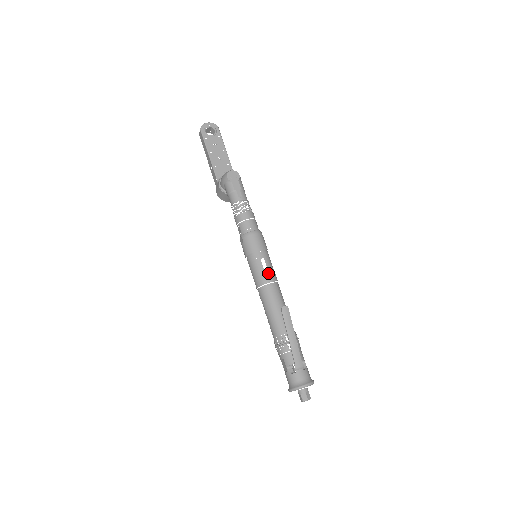
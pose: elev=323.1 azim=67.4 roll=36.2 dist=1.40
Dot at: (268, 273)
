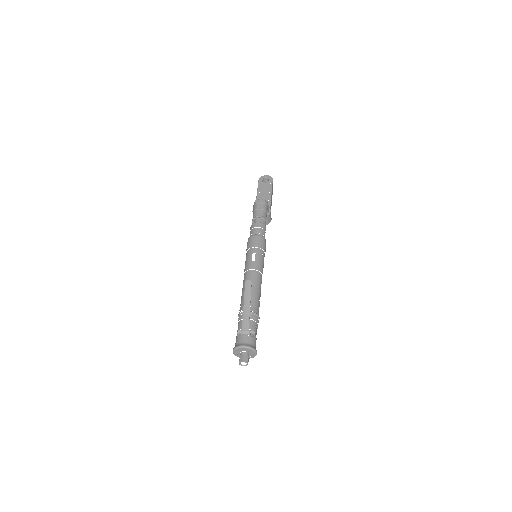
Dot at: (254, 263)
